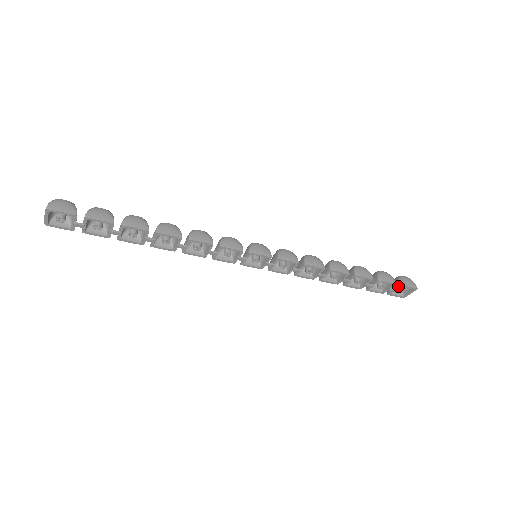
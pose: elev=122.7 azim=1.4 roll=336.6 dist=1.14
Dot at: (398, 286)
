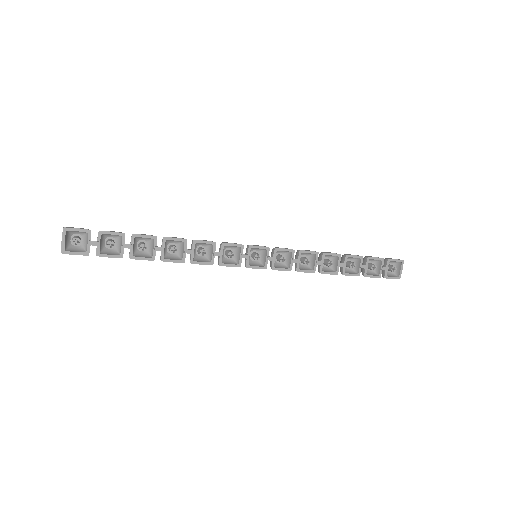
Dot at: (387, 261)
